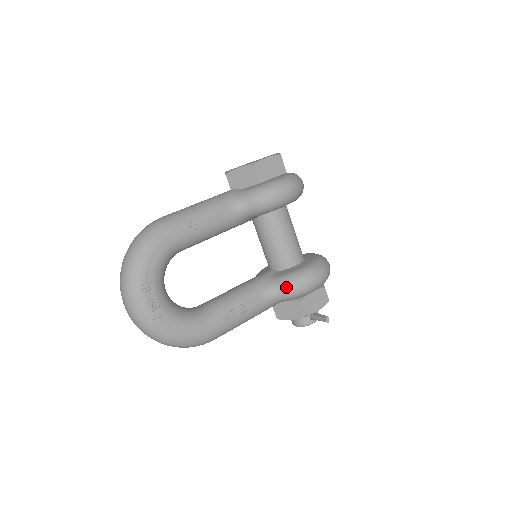
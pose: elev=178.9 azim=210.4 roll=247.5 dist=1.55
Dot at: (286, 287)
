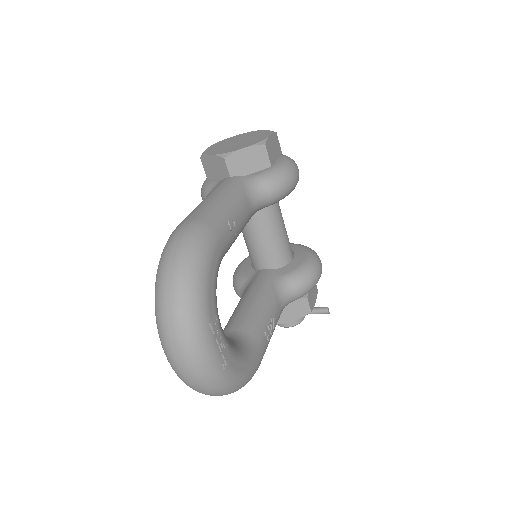
Dot at: (301, 285)
